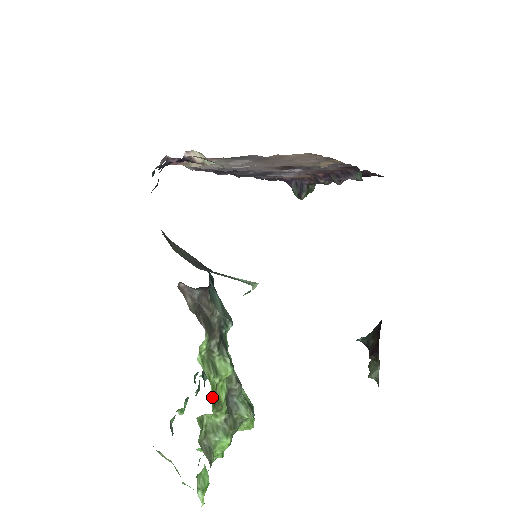
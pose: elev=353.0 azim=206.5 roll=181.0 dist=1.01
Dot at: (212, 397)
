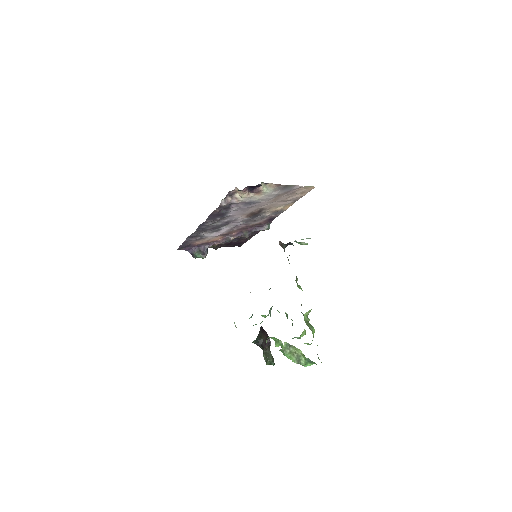
Dot at: occluded
